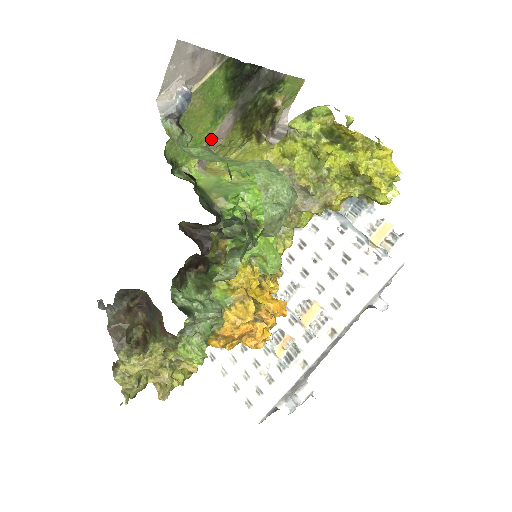
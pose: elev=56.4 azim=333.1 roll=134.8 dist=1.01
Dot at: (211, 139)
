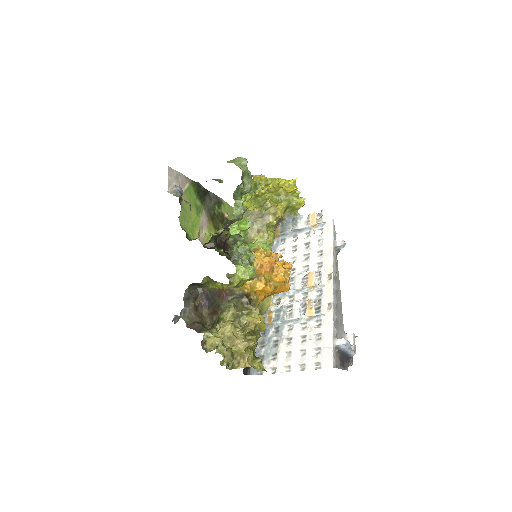
Dot at: (200, 225)
